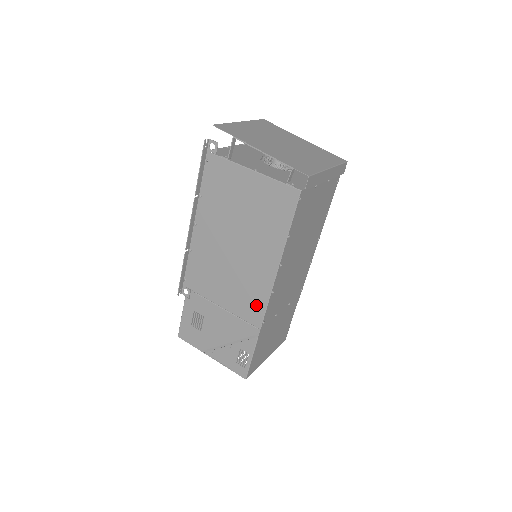
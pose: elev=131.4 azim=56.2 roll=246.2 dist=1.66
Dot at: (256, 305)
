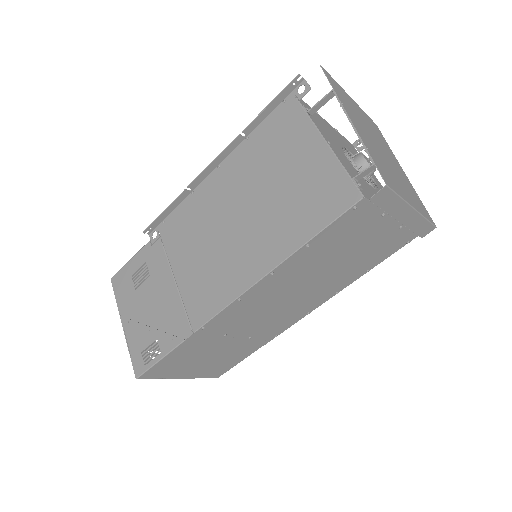
Dot at: (211, 301)
